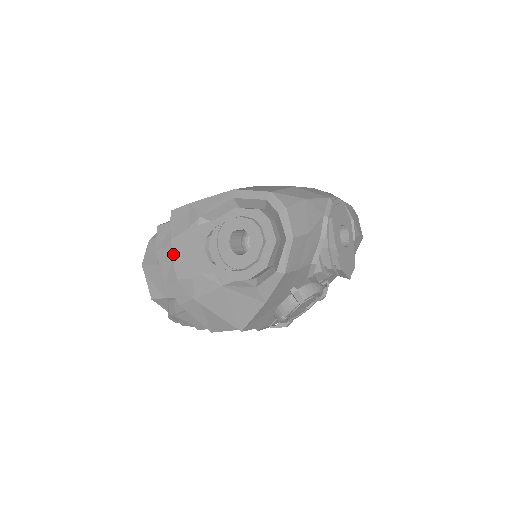
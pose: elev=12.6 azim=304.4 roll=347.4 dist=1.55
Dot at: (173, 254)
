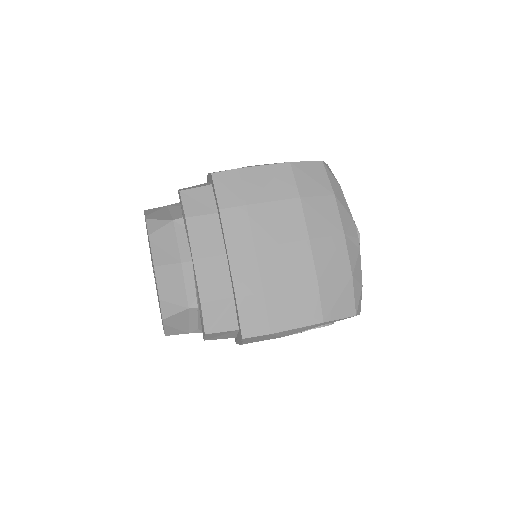
Dot at: occluded
